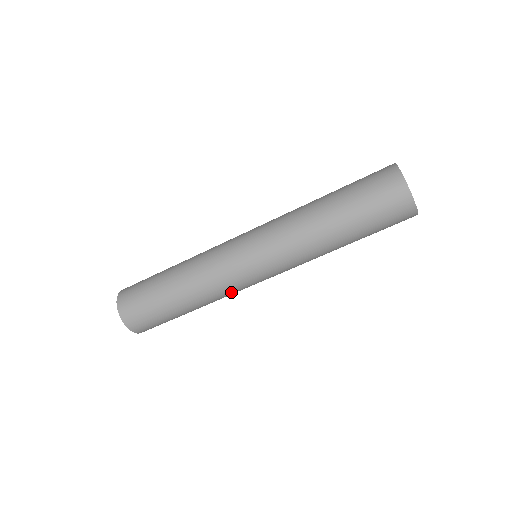
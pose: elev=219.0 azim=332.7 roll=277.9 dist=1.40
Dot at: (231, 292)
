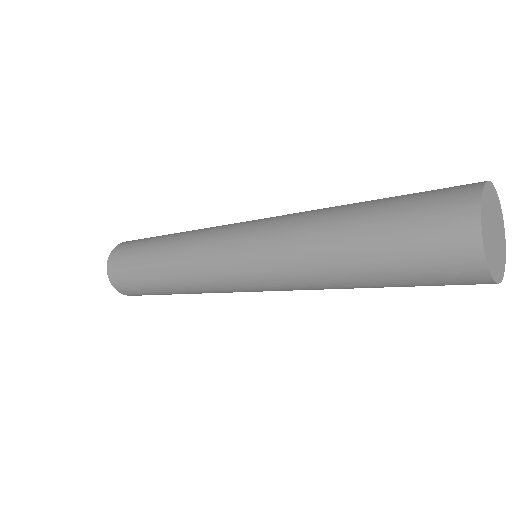
Dot at: (207, 286)
